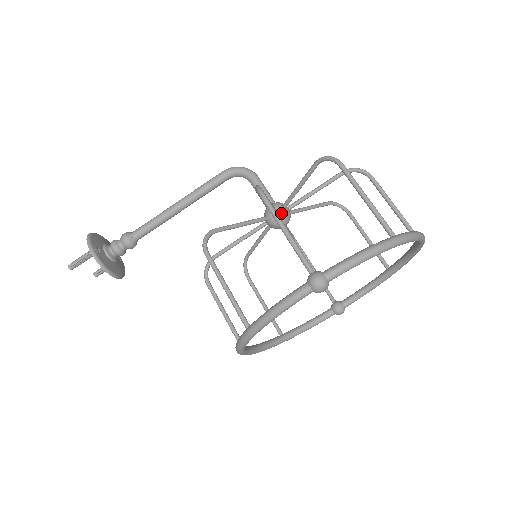
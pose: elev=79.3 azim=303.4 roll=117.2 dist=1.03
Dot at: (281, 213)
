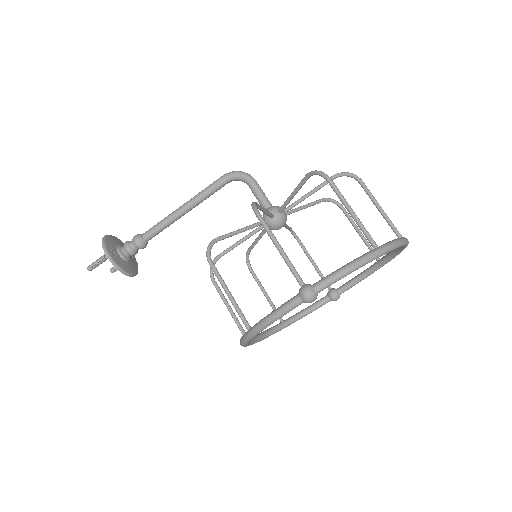
Dot at: (277, 217)
